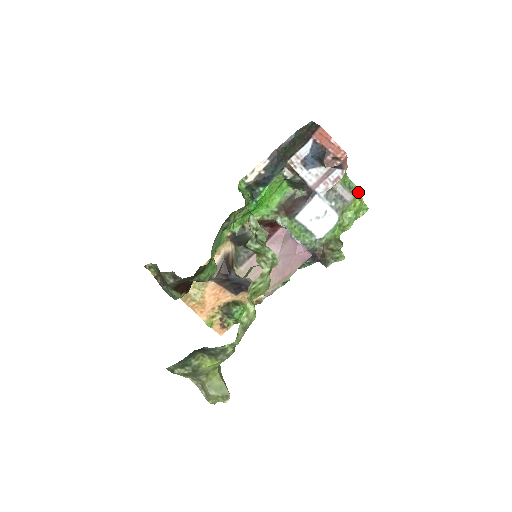
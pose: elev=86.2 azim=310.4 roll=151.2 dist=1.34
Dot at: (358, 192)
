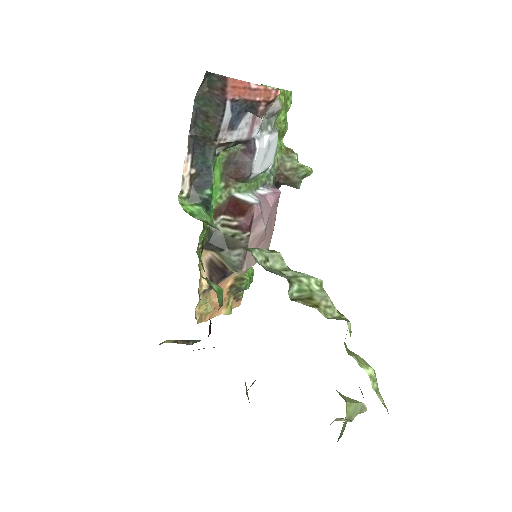
Dot at: (279, 89)
